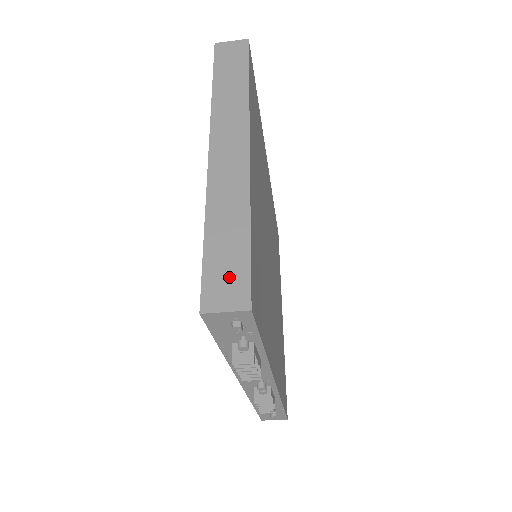
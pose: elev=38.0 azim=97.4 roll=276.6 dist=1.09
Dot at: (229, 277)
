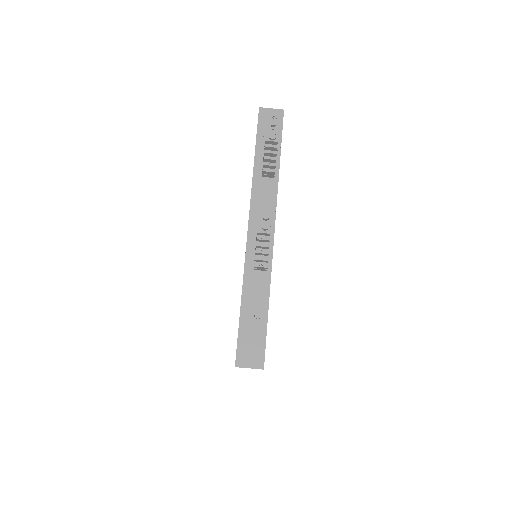
Dot at: occluded
